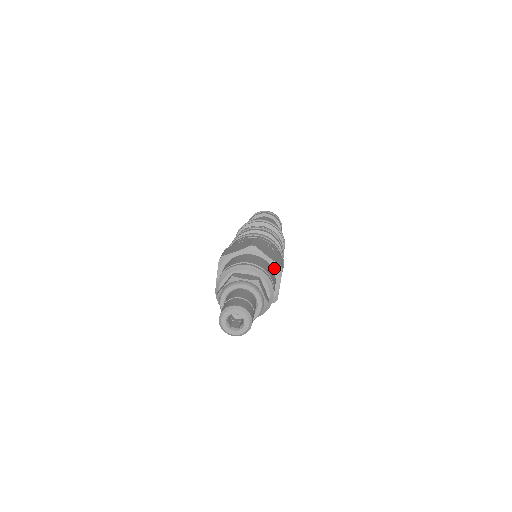
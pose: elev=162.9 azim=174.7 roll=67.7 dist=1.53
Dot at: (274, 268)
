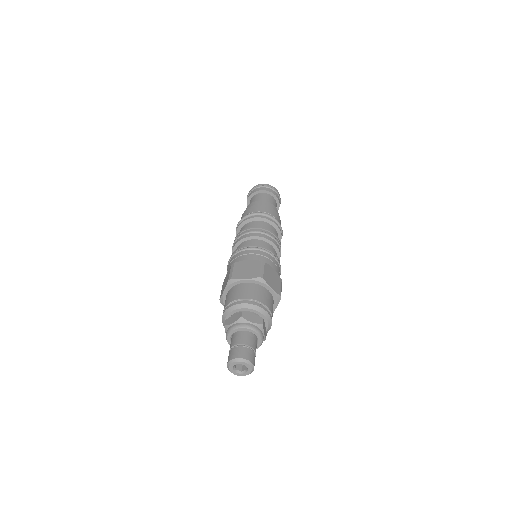
Dot at: (256, 282)
